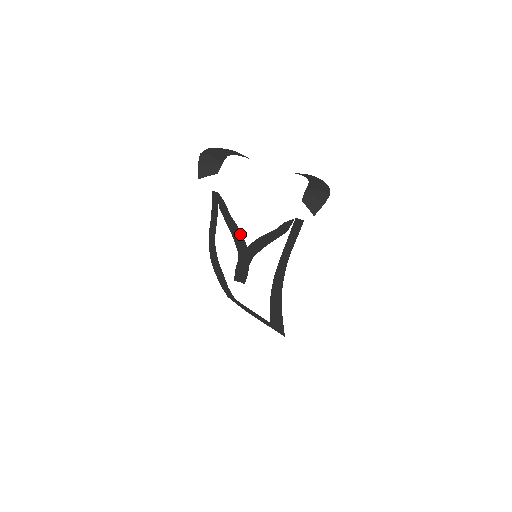
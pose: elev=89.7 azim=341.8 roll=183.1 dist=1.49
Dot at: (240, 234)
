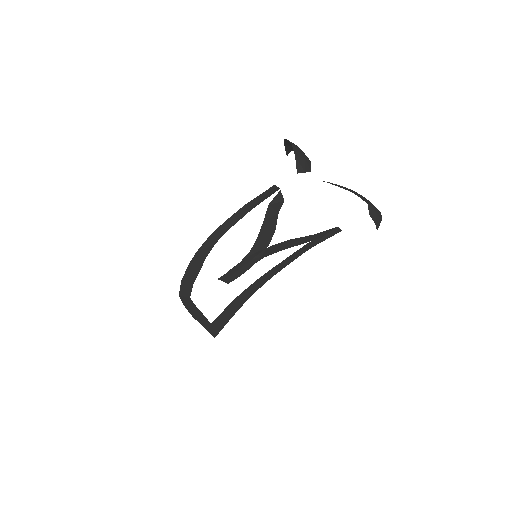
Dot at: (271, 233)
